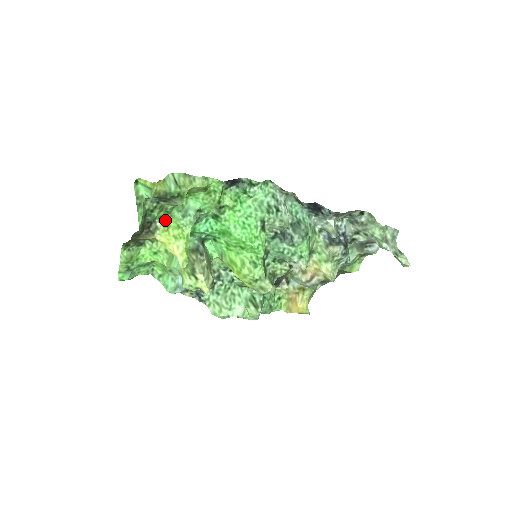
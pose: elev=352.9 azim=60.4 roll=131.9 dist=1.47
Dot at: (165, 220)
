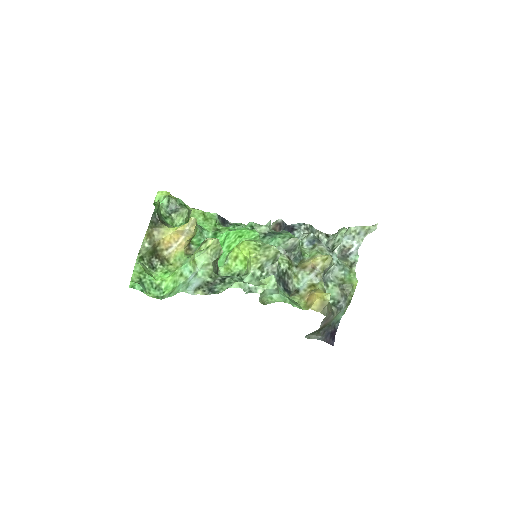
Dot at: occluded
